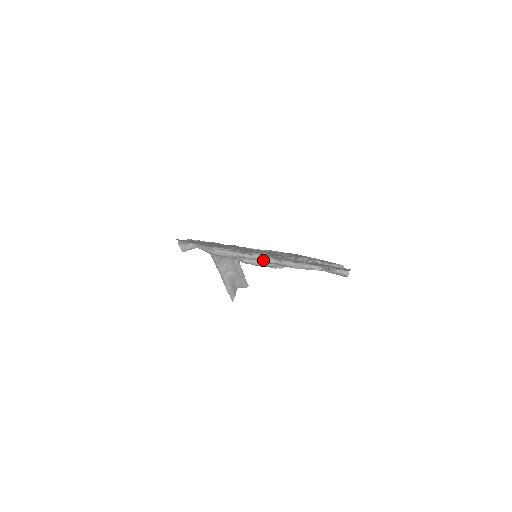
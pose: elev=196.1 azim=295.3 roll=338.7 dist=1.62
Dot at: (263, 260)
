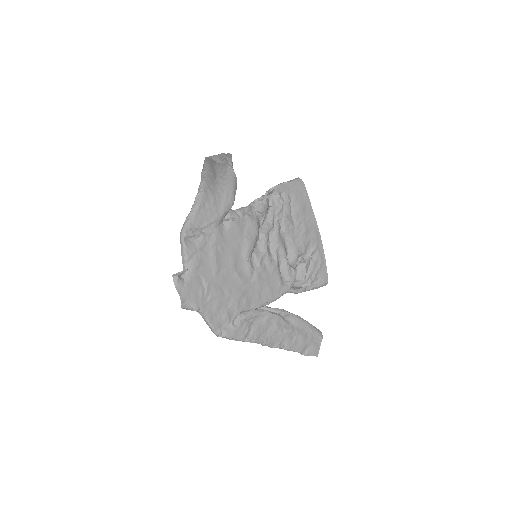
Dot at: occluded
